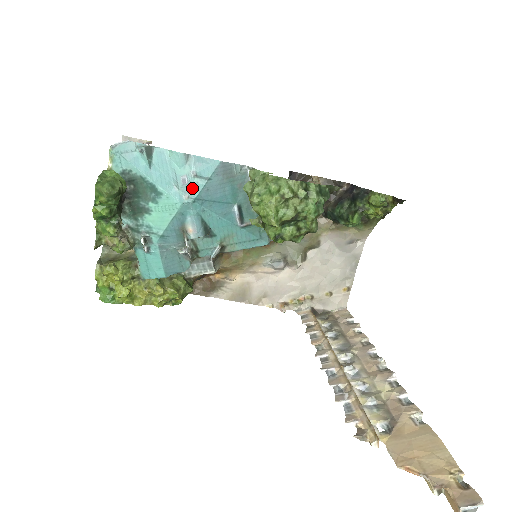
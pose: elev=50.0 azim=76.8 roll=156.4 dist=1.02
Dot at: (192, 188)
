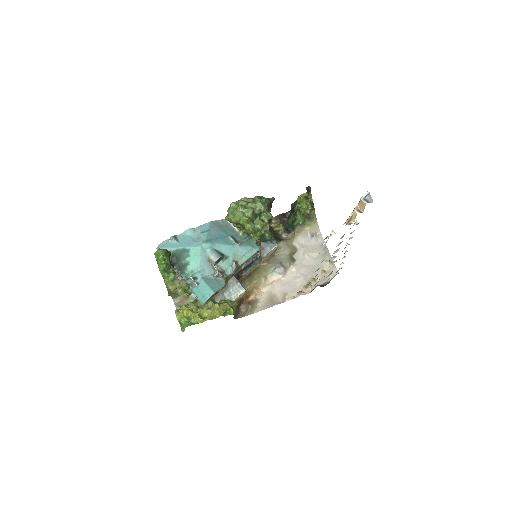
Dot at: (202, 238)
